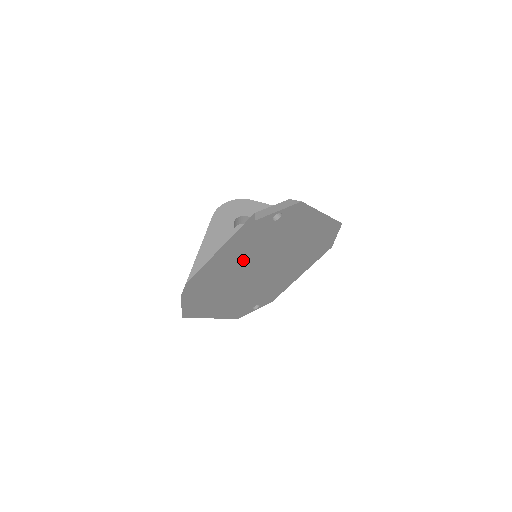
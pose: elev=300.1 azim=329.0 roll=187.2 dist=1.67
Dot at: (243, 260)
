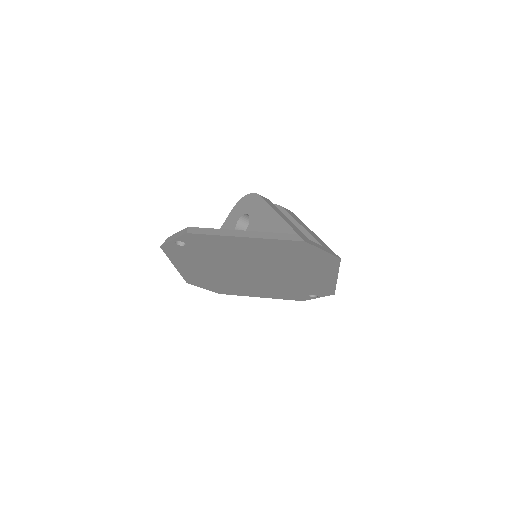
Dot at: (207, 267)
